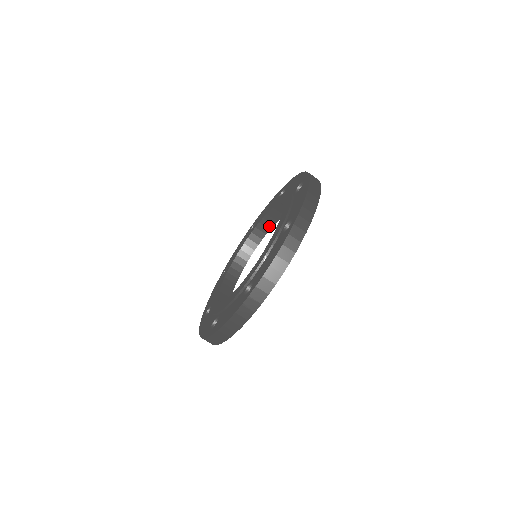
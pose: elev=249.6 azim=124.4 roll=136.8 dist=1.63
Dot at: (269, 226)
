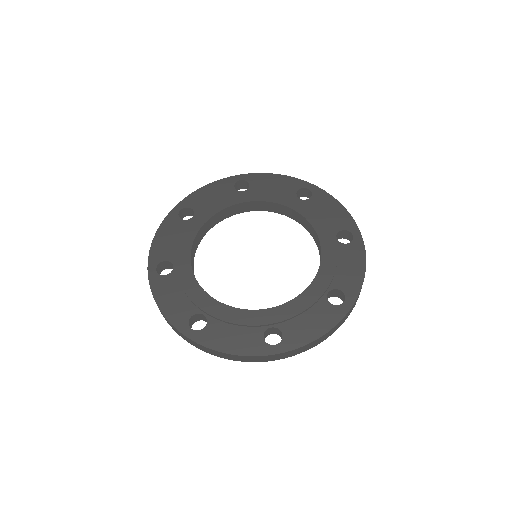
Dot at: (306, 227)
